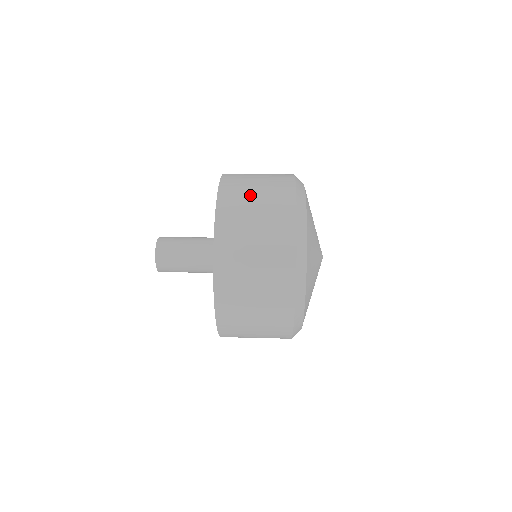
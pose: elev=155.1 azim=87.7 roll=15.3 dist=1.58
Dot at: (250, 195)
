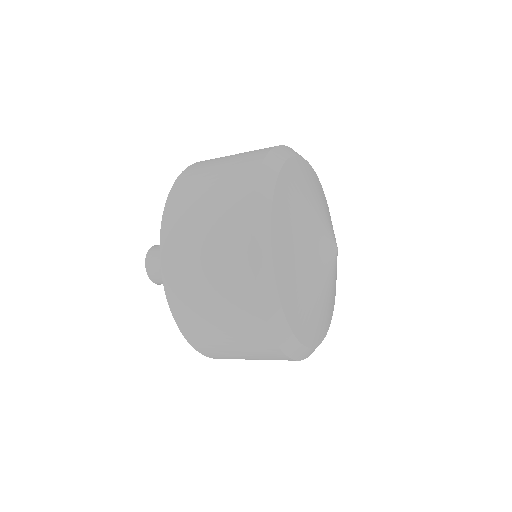
Dot at: occluded
